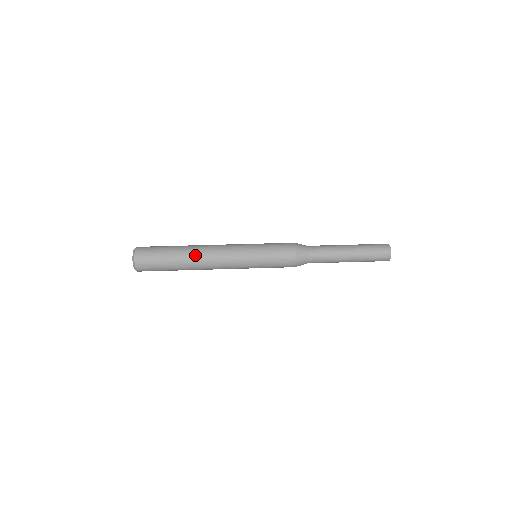
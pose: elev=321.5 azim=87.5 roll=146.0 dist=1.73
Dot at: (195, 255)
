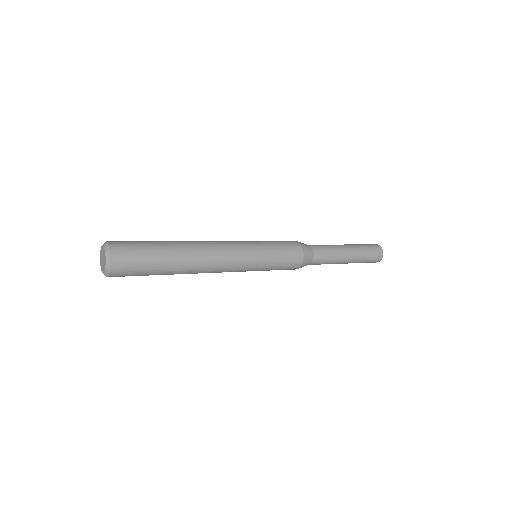
Dot at: (193, 256)
